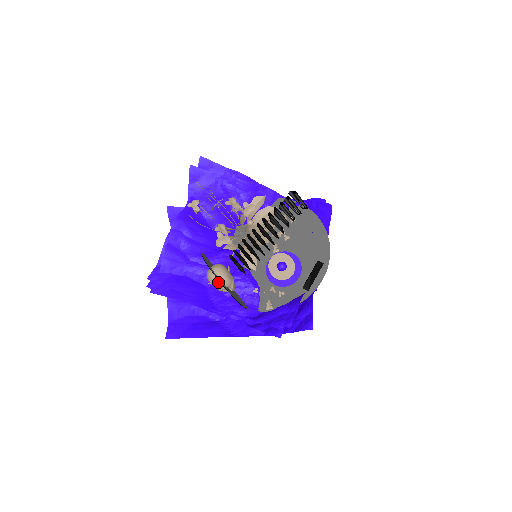
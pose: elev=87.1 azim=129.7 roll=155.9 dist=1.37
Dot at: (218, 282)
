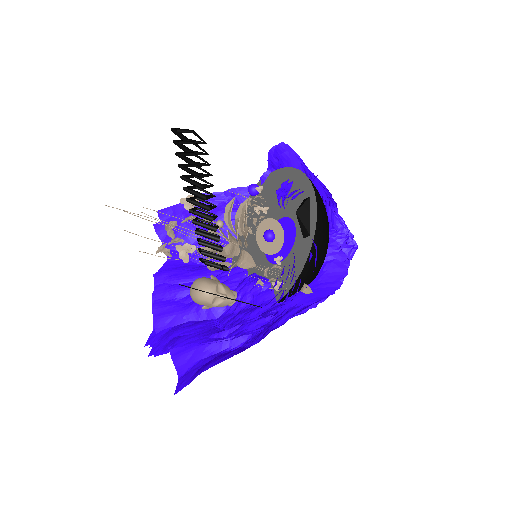
Dot at: (198, 294)
